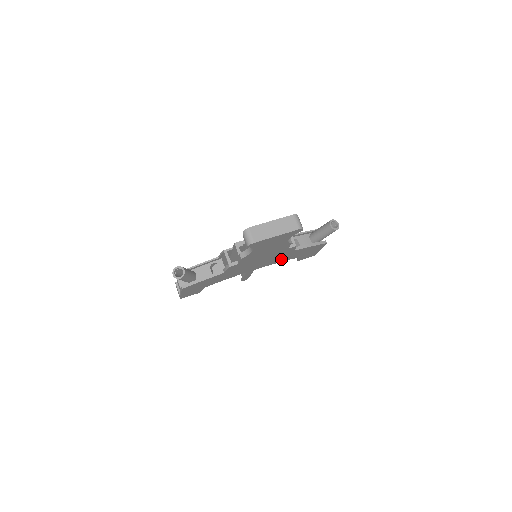
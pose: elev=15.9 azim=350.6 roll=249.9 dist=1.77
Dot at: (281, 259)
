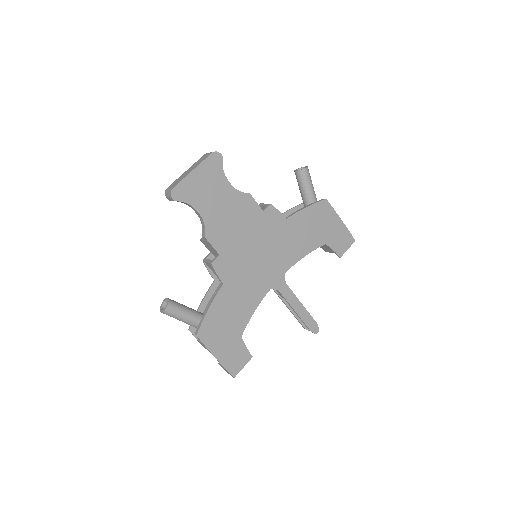
Dot at: (294, 248)
